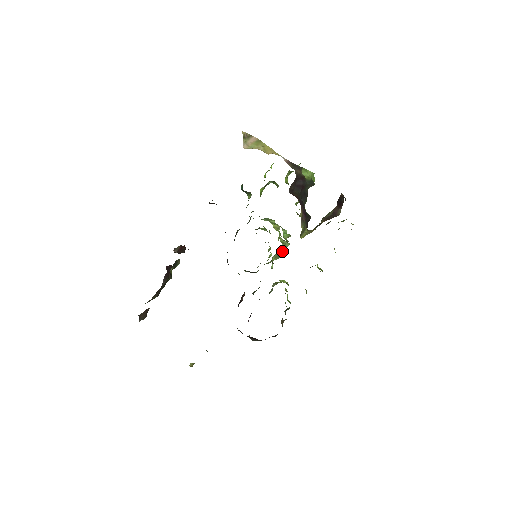
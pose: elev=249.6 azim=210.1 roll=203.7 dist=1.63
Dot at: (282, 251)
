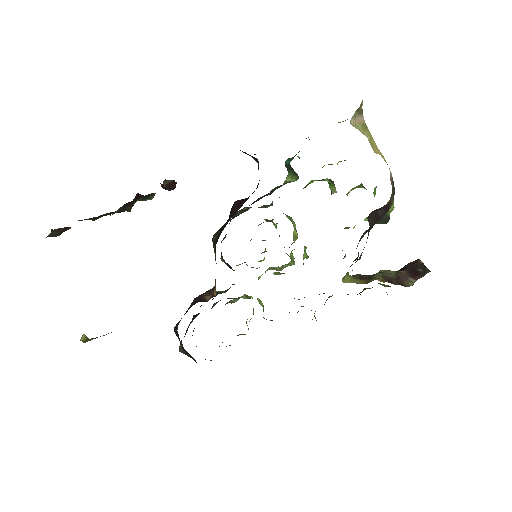
Dot at: occluded
